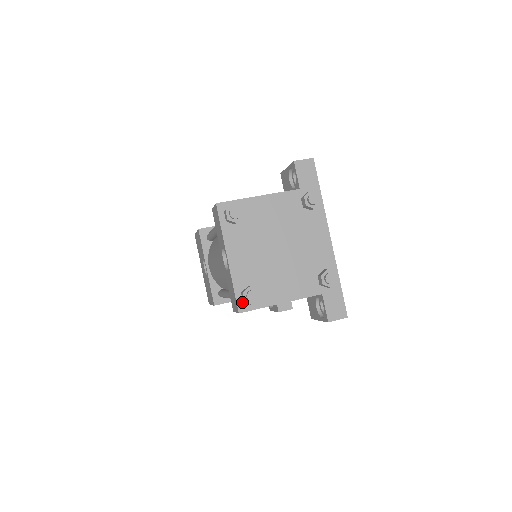
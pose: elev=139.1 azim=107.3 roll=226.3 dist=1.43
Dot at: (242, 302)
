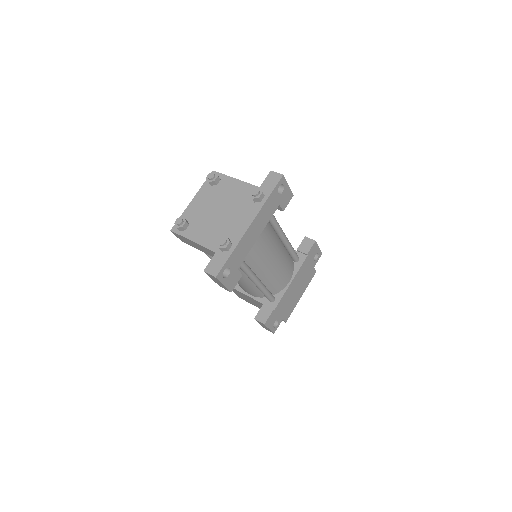
Dot at: occluded
